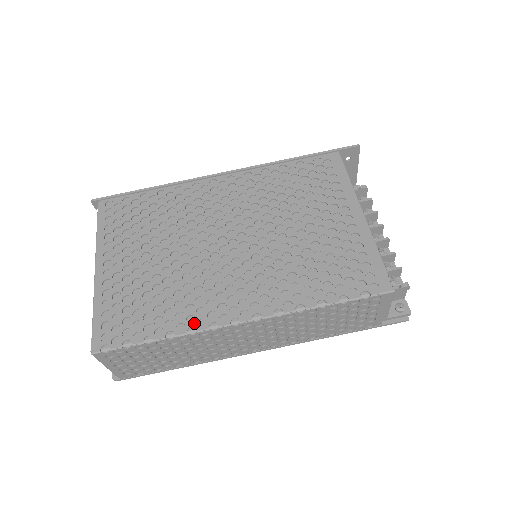
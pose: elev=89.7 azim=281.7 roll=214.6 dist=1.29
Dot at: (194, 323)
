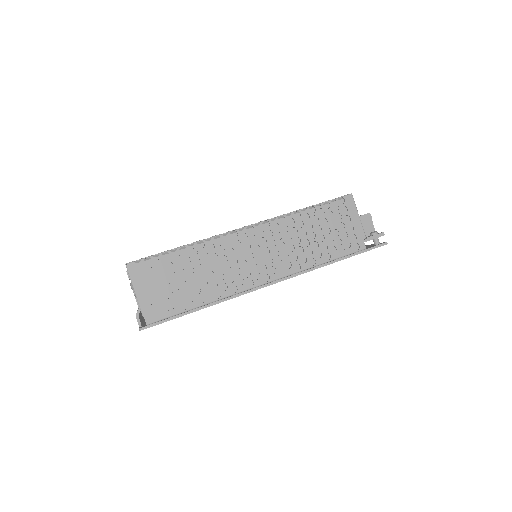
Dot at: (209, 238)
